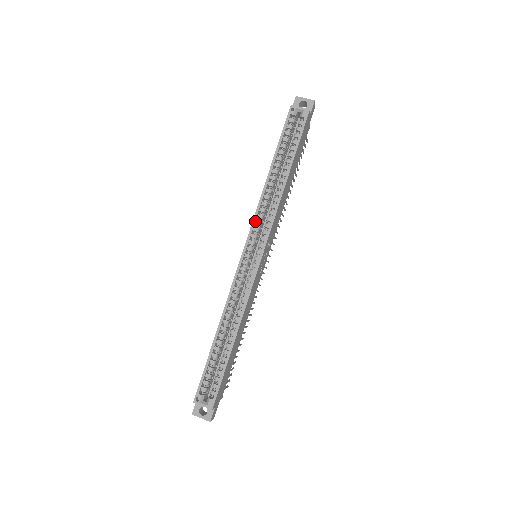
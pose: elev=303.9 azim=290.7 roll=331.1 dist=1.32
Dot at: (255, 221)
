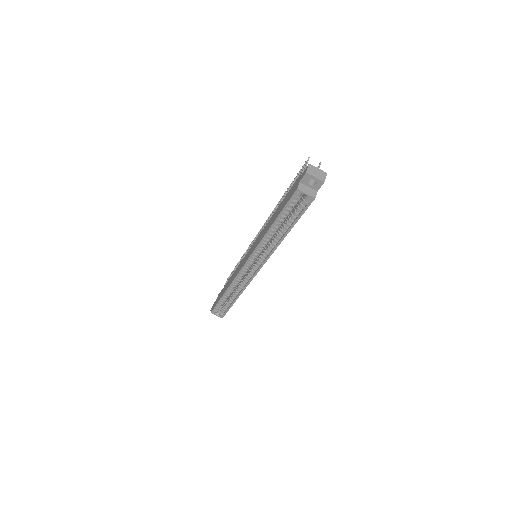
Dot at: (255, 252)
